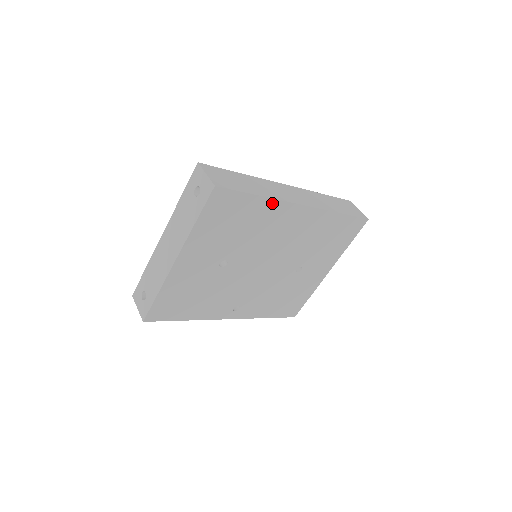
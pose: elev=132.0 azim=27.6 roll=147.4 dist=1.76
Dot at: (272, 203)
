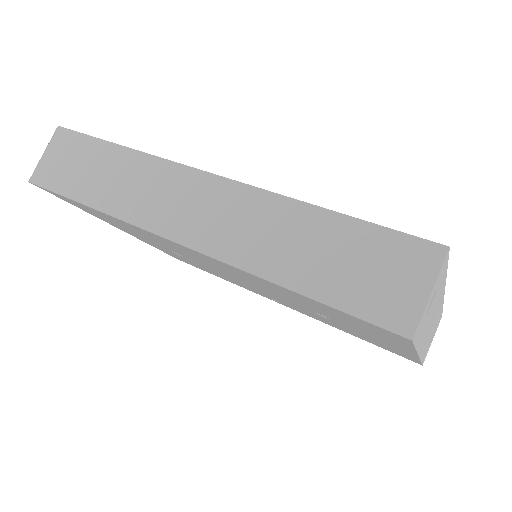
Dot at: (120, 220)
